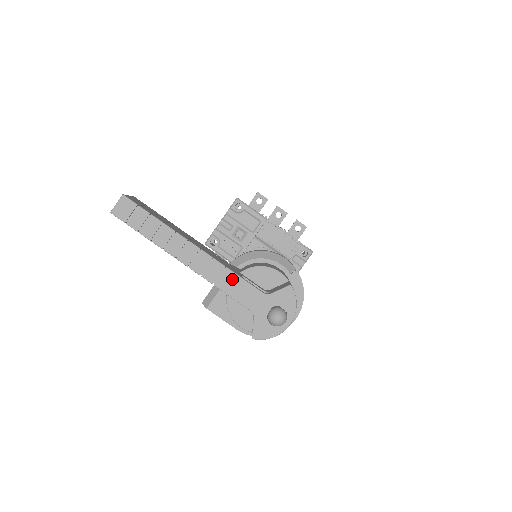
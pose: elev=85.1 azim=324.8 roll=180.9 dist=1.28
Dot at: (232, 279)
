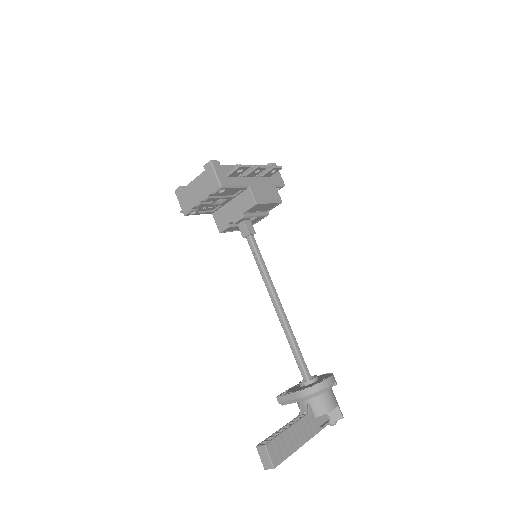
Dot at: (317, 432)
